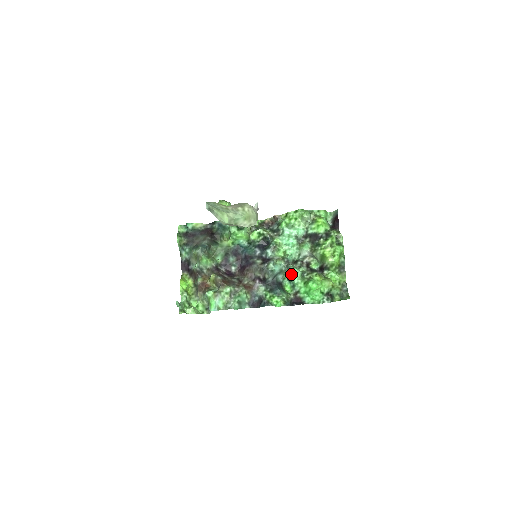
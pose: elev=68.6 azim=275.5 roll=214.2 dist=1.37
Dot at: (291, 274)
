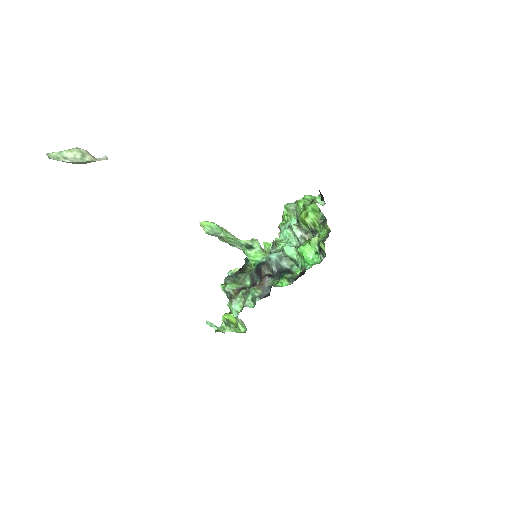
Dot at: (285, 253)
